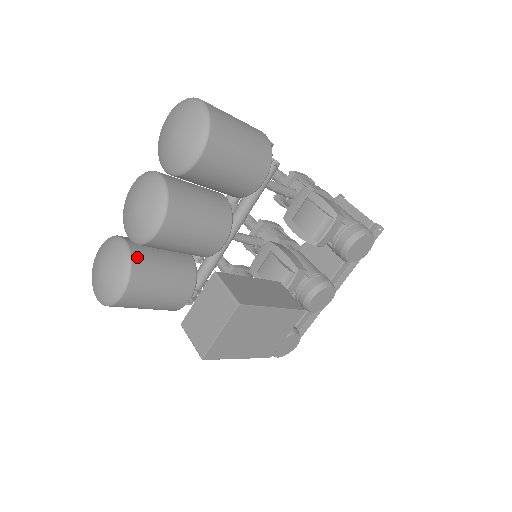
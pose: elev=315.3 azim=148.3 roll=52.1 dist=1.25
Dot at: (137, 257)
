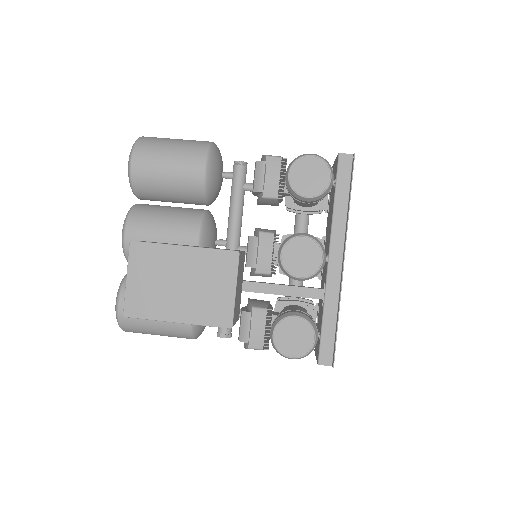
Dot at: occluded
